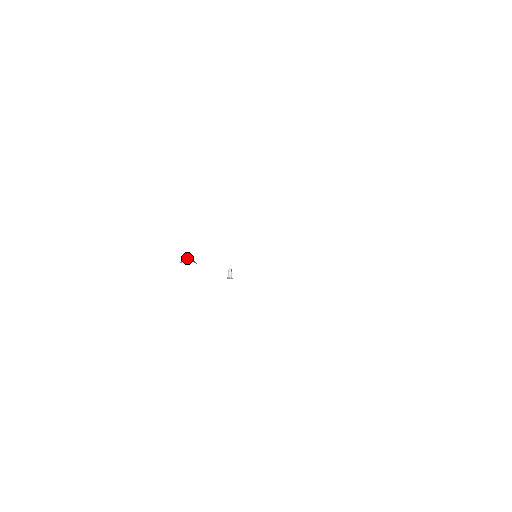
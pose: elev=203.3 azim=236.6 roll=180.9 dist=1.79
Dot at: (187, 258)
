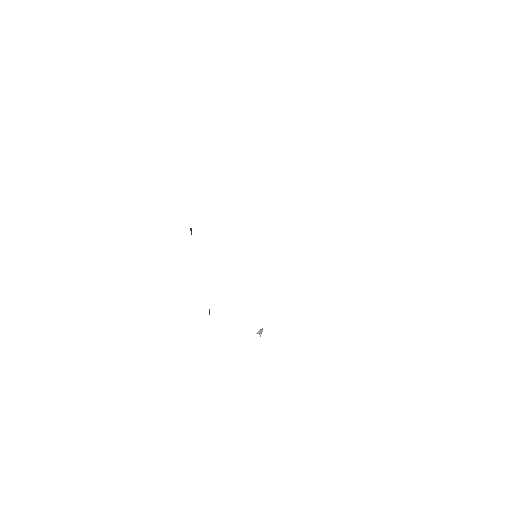
Dot at: occluded
